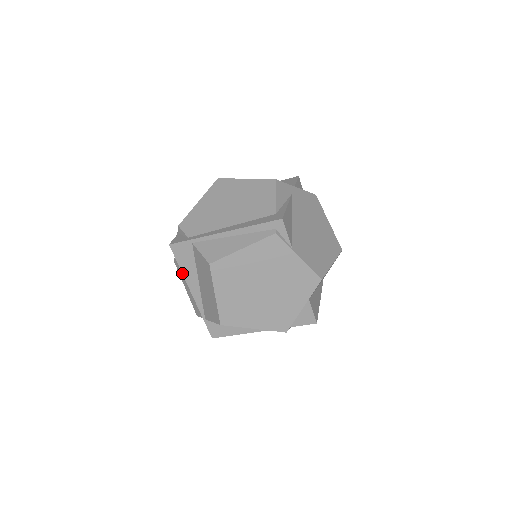
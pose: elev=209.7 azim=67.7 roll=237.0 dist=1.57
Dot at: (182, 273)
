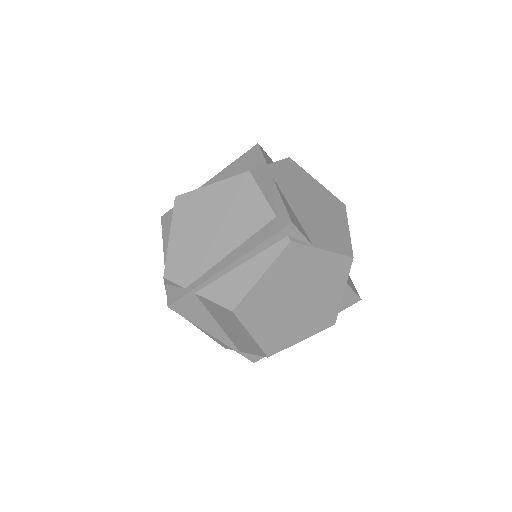
Dot at: occluded
